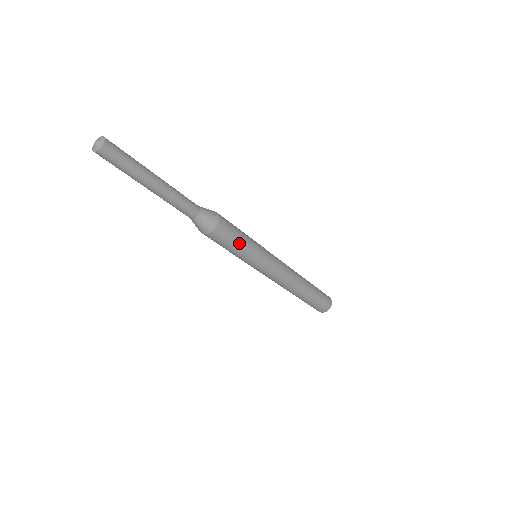
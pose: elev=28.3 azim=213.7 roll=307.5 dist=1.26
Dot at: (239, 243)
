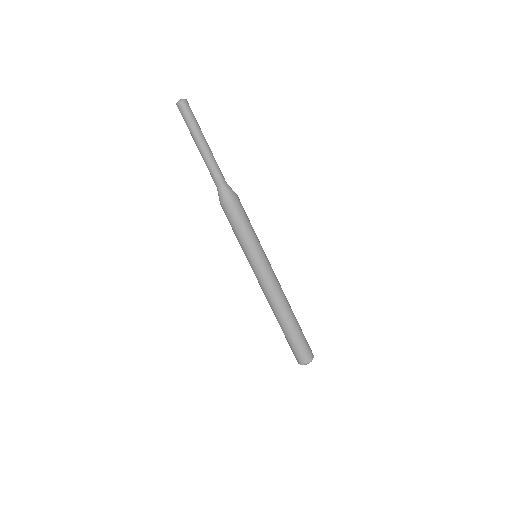
Dot at: (243, 227)
